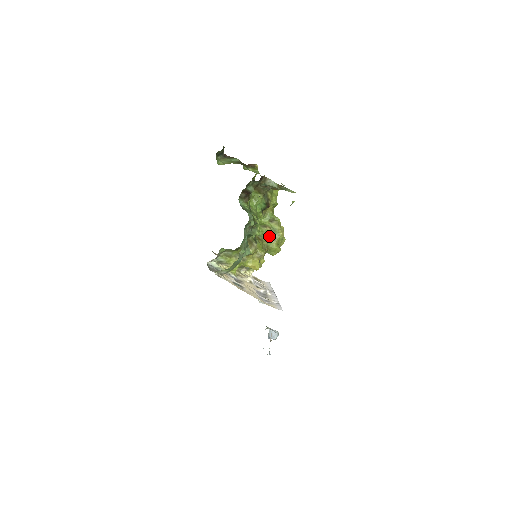
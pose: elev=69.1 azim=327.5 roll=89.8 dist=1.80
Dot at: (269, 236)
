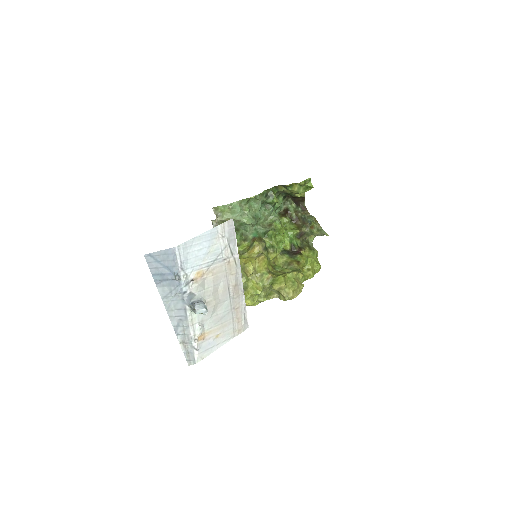
Dot at: (283, 272)
